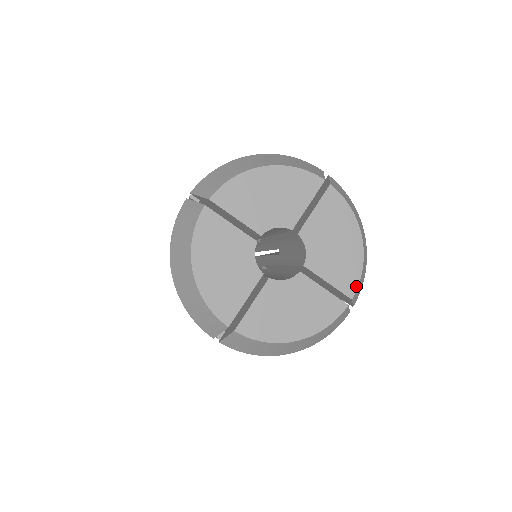
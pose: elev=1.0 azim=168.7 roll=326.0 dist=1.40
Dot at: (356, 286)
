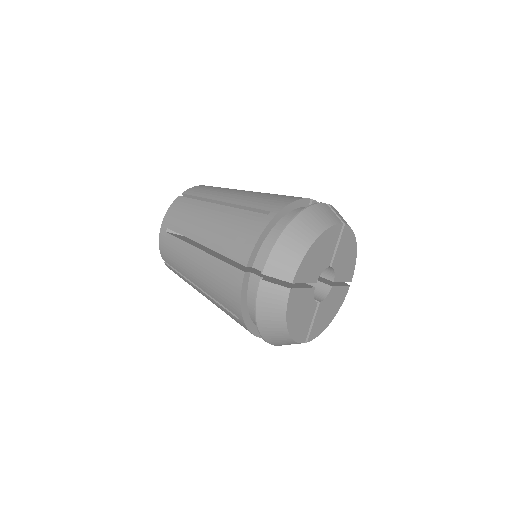
Dot at: (353, 273)
